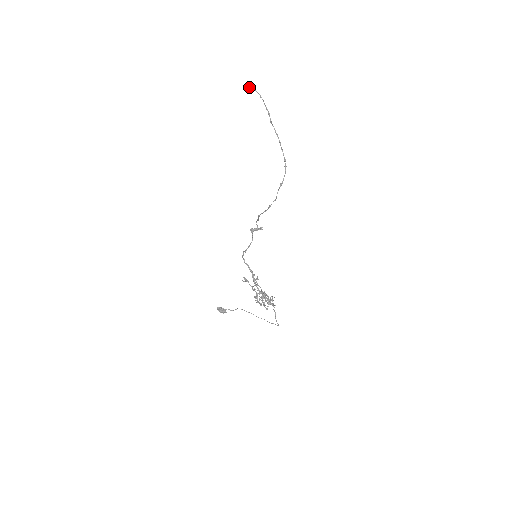
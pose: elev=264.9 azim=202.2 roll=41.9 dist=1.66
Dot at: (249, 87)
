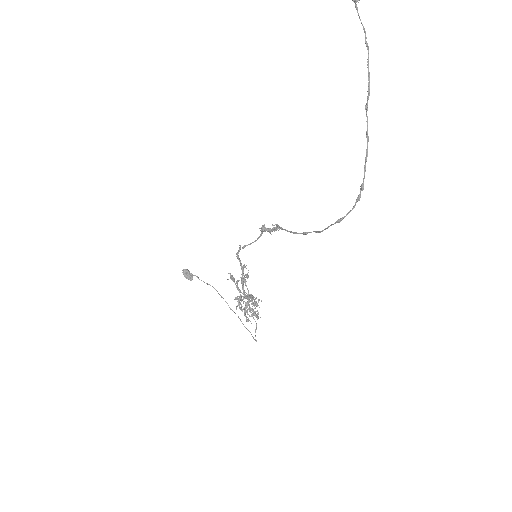
Dot at: out of frame
